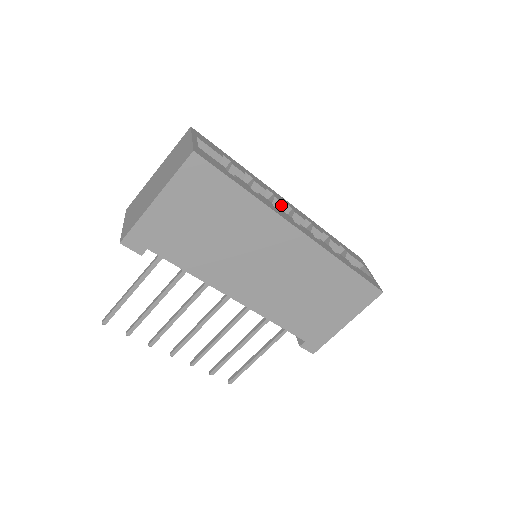
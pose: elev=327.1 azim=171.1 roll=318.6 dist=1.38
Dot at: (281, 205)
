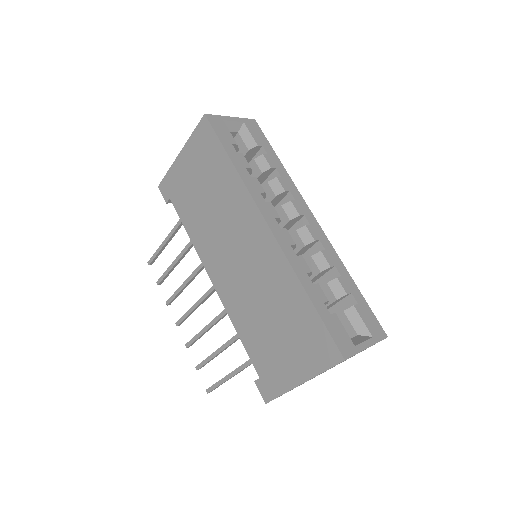
Dot at: (293, 211)
